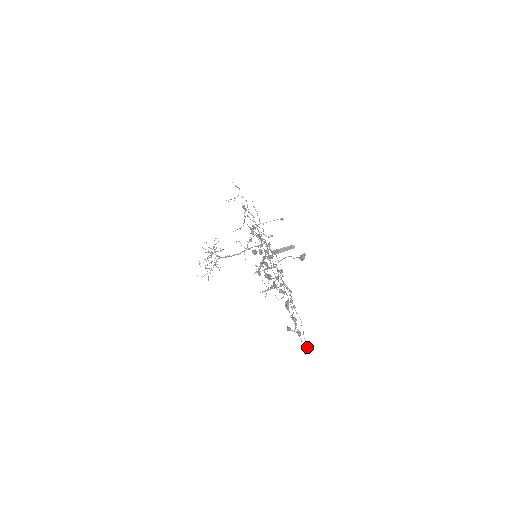
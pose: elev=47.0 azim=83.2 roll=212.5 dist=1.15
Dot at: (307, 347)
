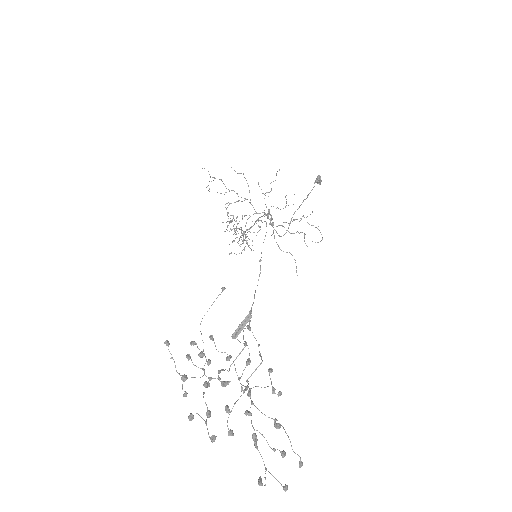
Dot at: occluded
